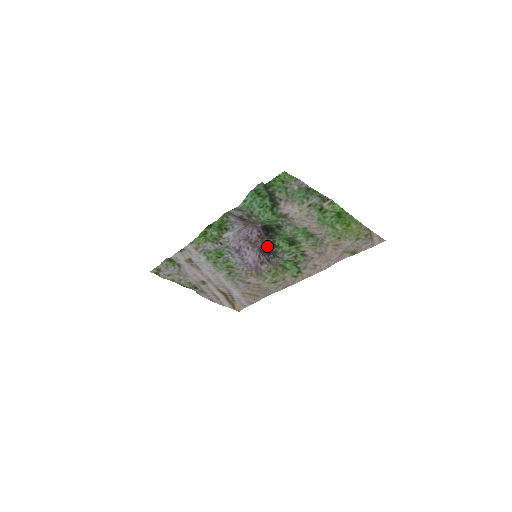
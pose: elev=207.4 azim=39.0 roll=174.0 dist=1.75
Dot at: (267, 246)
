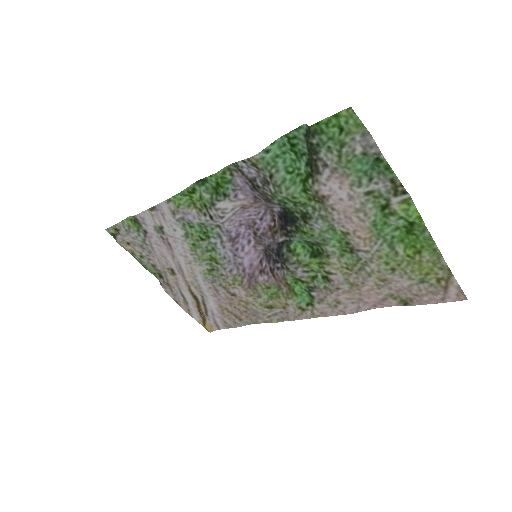
Dot at: (277, 246)
